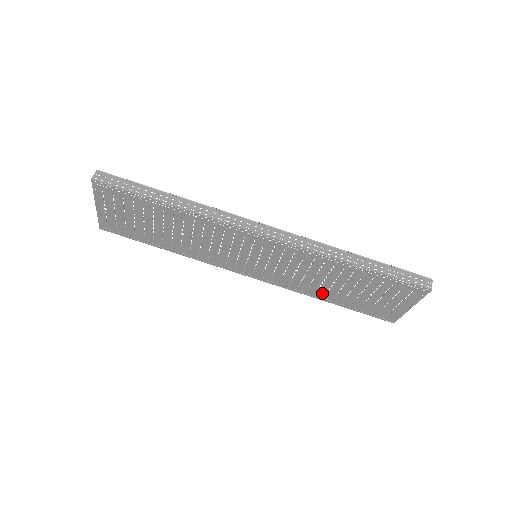
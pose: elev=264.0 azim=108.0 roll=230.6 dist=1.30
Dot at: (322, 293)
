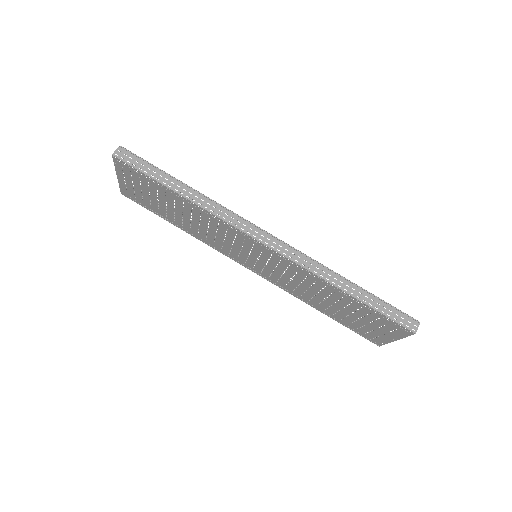
Dot at: (314, 303)
